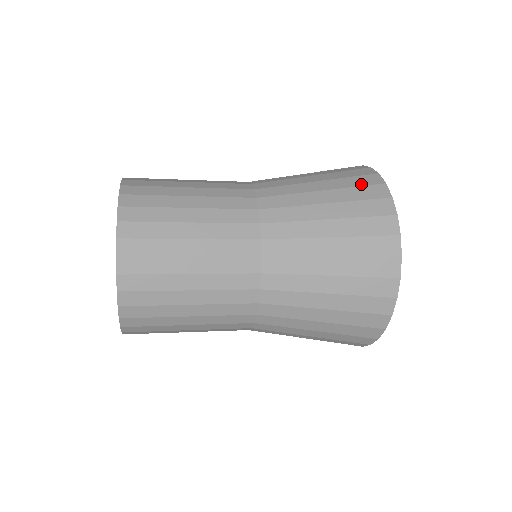
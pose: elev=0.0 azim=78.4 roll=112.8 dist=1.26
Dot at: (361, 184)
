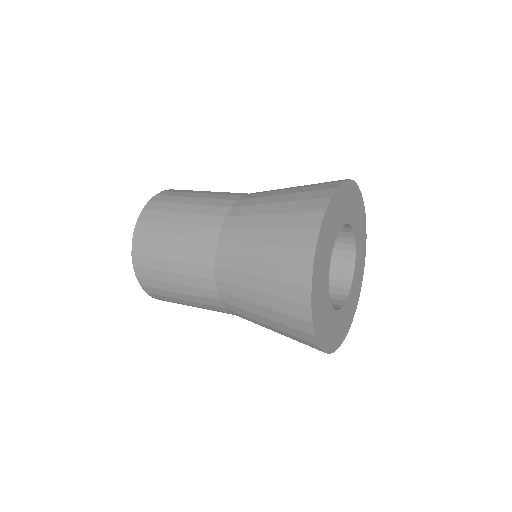
Dot at: (299, 225)
